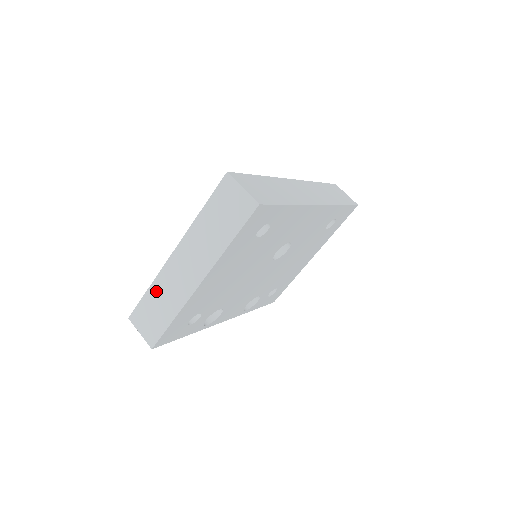
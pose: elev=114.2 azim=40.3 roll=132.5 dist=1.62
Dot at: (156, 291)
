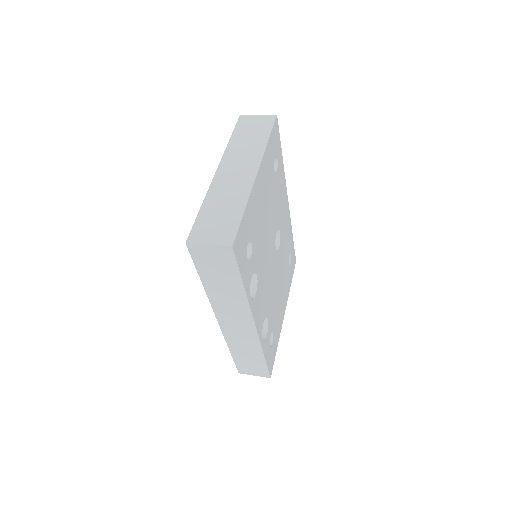
Dot at: (212, 202)
